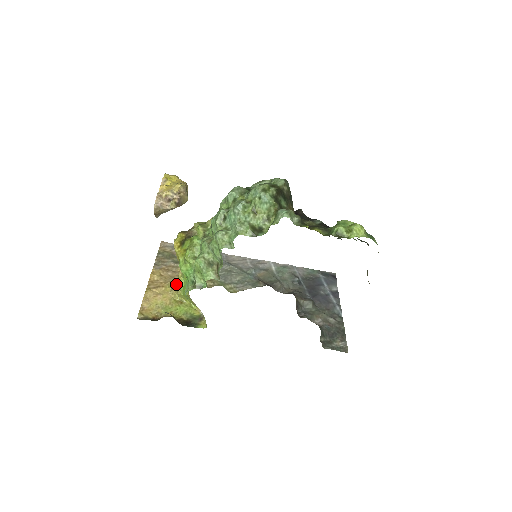
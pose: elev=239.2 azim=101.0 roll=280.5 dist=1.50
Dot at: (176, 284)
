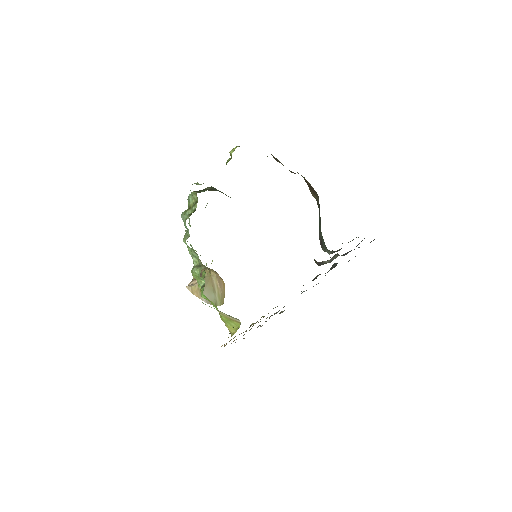
Dot at: occluded
